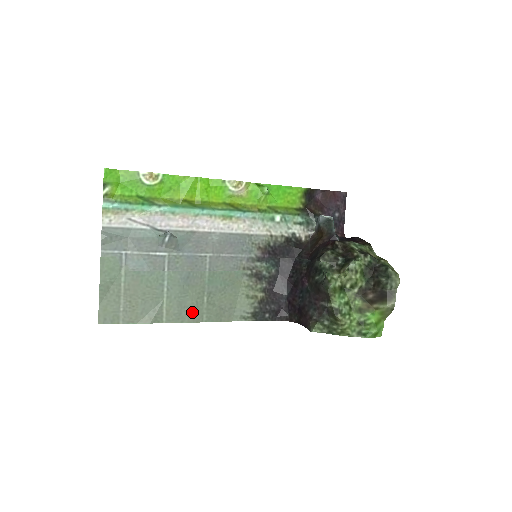
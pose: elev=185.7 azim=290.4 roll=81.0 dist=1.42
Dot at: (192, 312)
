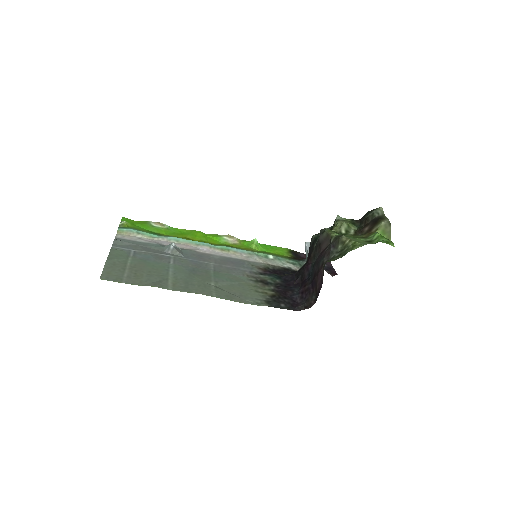
Dot at: (200, 289)
